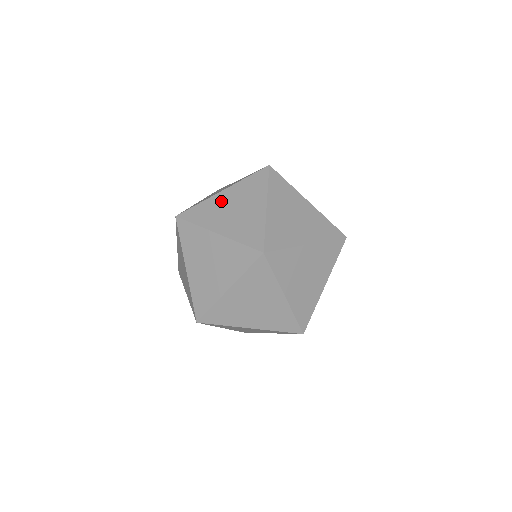
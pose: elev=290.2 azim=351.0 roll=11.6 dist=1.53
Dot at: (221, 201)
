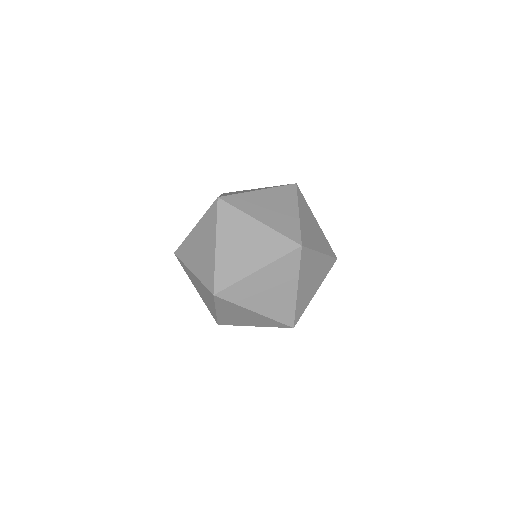
Dot at: (259, 197)
